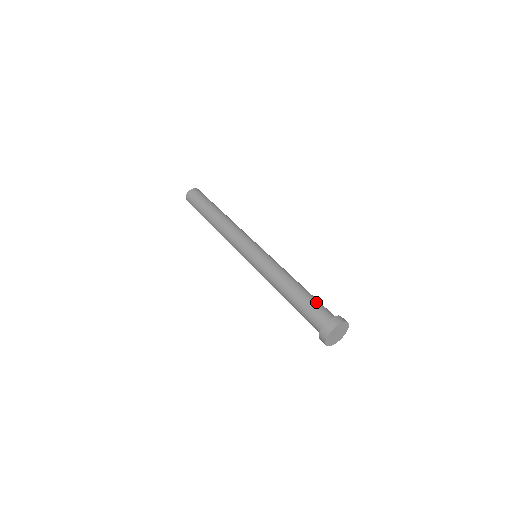
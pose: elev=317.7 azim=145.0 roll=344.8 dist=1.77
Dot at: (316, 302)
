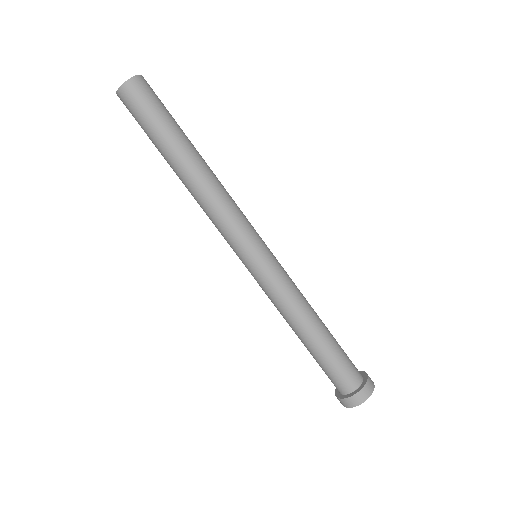
Dot at: (343, 356)
